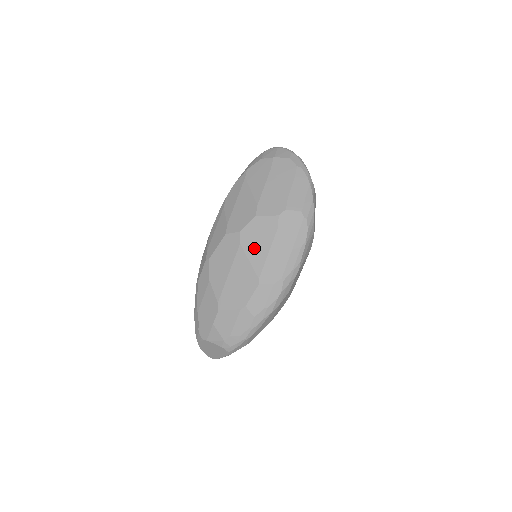
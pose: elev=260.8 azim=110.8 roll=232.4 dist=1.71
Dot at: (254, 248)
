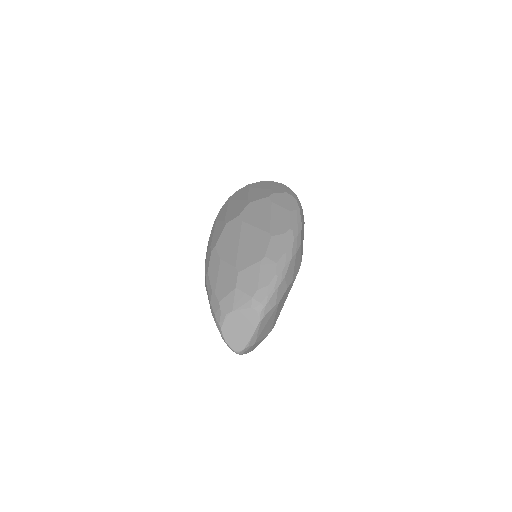
Dot at: (256, 219)
